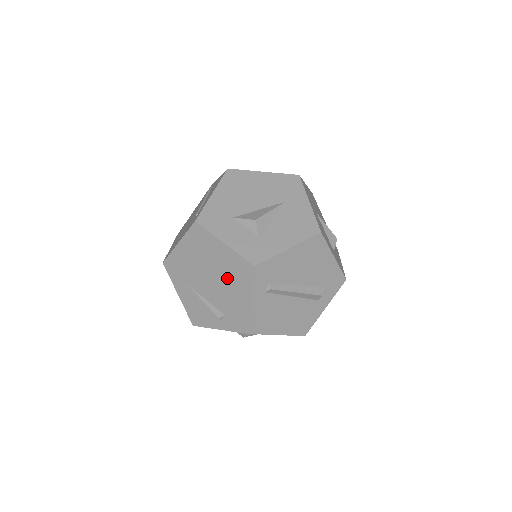
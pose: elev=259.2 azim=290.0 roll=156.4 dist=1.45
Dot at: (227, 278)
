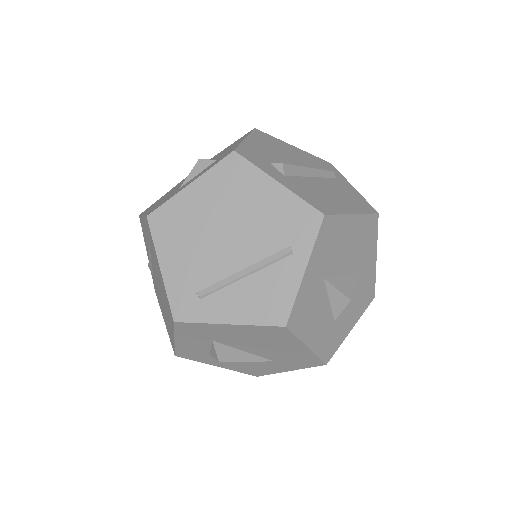
Dot at: (164, 311)
